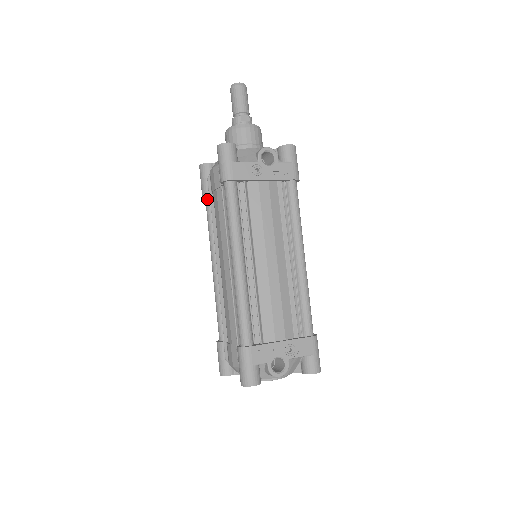
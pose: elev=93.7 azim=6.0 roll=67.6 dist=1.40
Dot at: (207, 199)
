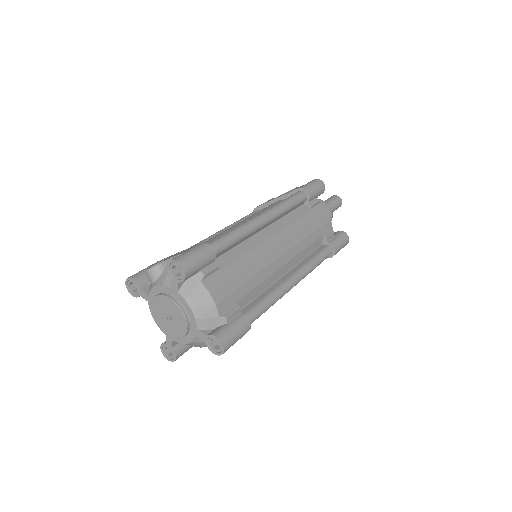
Dot at: occluded
